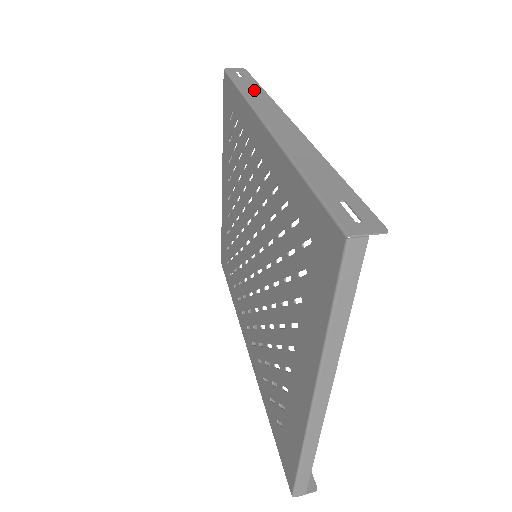
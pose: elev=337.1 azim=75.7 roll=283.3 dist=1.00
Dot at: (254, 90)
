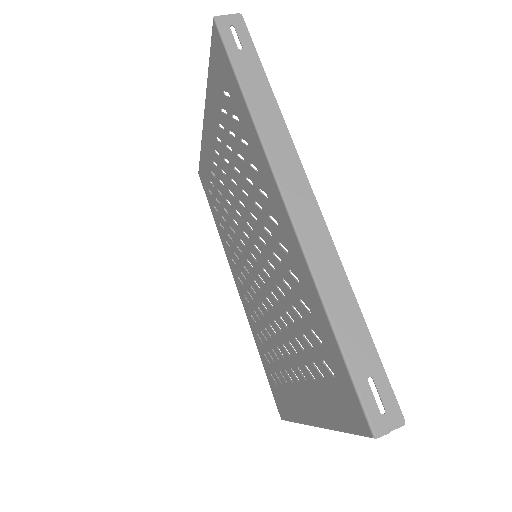
Dot at: (263, 100)
